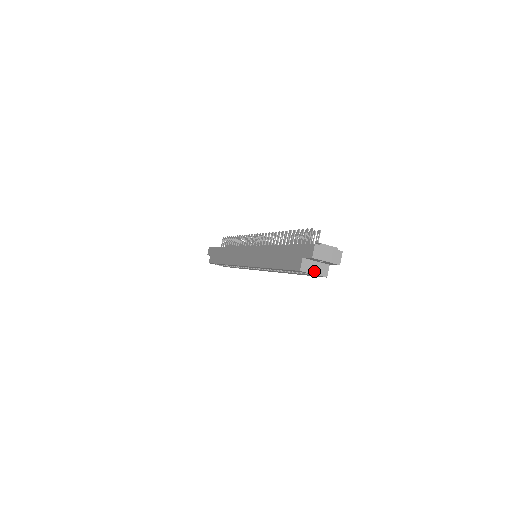
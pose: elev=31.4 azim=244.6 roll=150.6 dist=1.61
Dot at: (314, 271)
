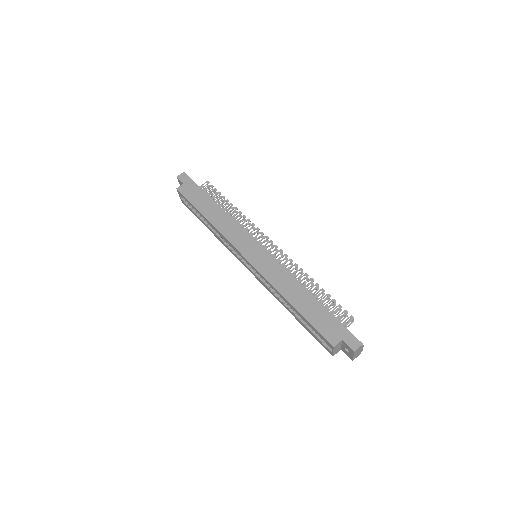
Dot at: (335, 350)
